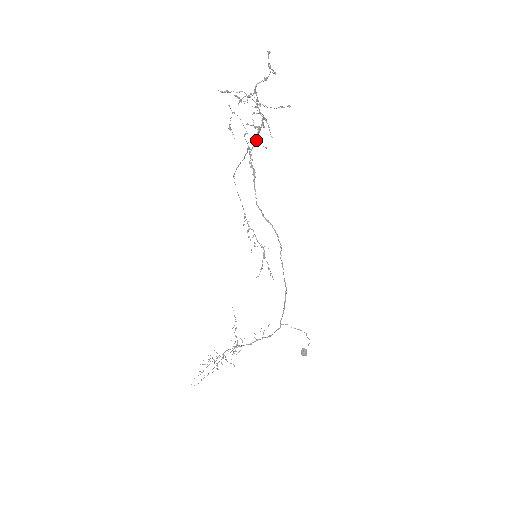
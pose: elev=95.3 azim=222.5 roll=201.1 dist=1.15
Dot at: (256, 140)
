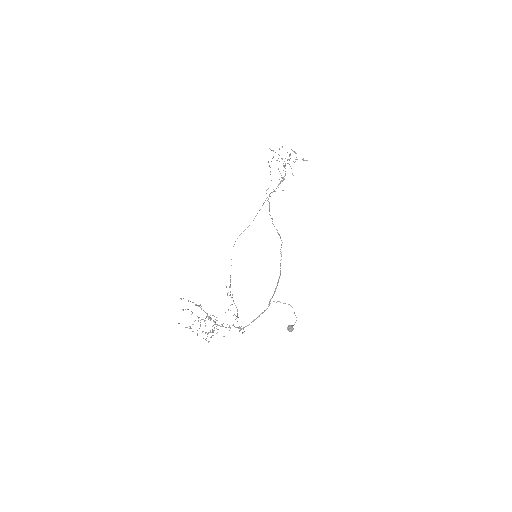
Dot at: occluded
